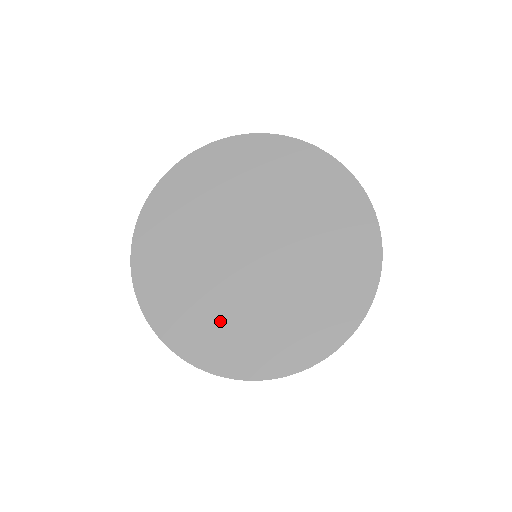
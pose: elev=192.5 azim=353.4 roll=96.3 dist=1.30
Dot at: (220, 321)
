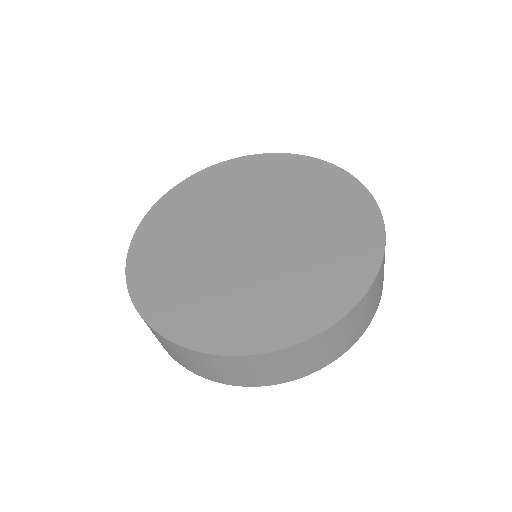
Dot at: (299, 285)
